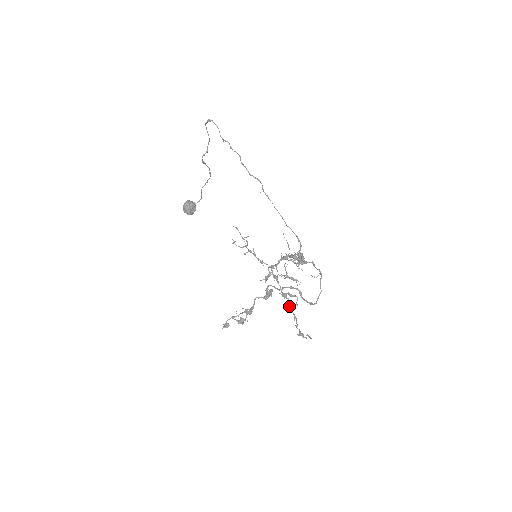
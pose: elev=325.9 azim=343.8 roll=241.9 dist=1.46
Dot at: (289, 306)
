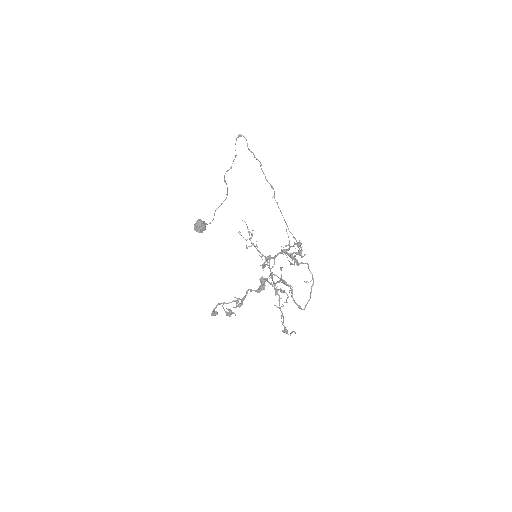
Dot at: (279, 303)
